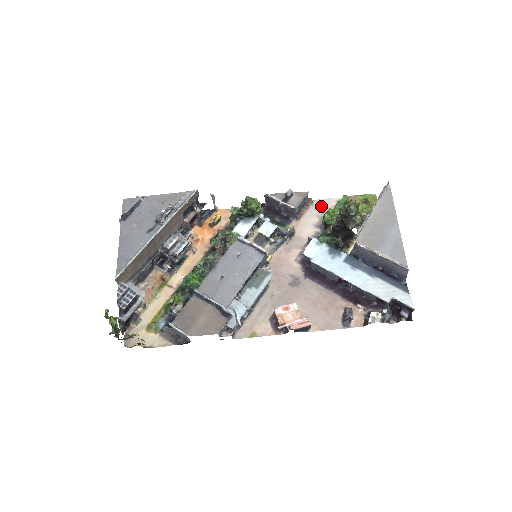
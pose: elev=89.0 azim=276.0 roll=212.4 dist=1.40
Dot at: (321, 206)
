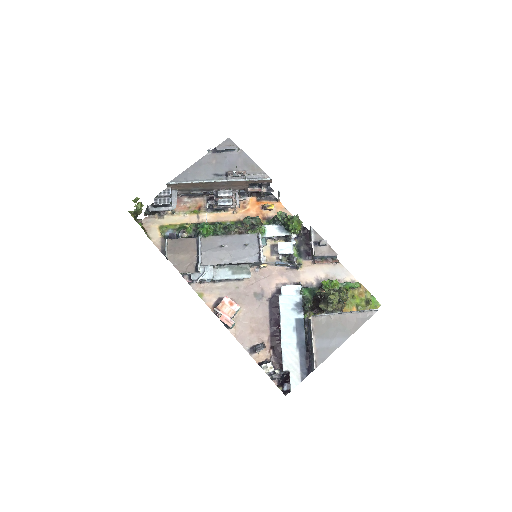
Dot at: (338, 272)
